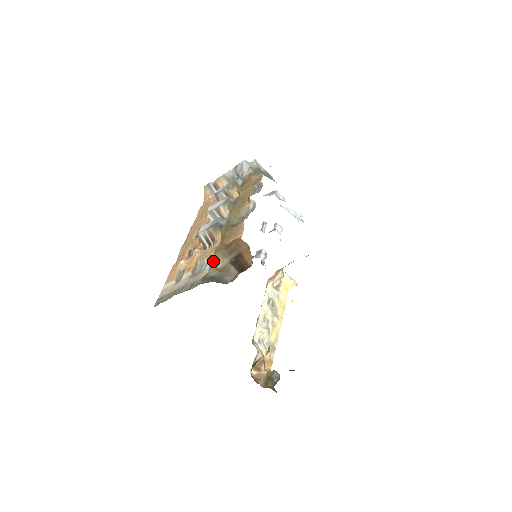
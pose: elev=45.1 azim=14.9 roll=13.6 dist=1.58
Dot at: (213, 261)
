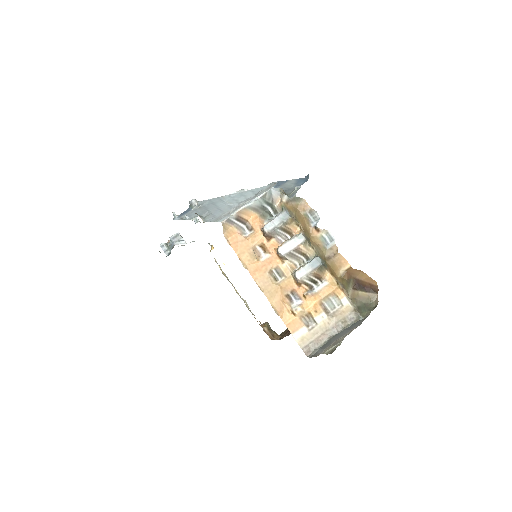
Dot at: (348, 296)
